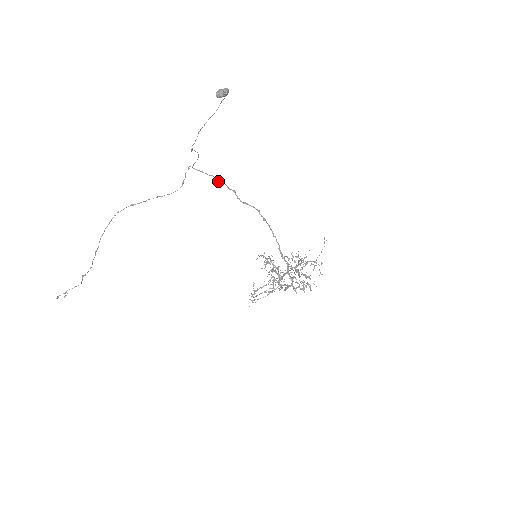
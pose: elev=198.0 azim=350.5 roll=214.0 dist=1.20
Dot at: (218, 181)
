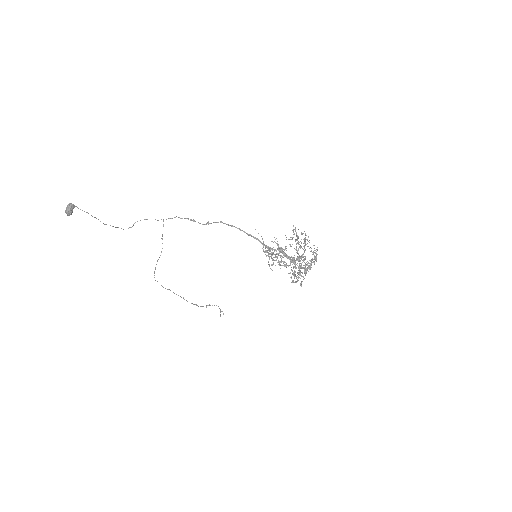
Dot at: occluded
